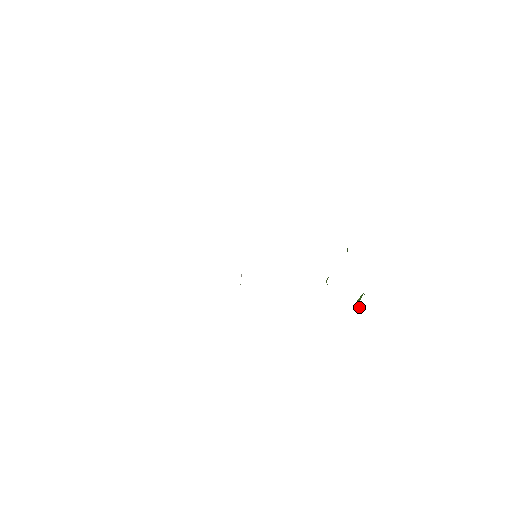
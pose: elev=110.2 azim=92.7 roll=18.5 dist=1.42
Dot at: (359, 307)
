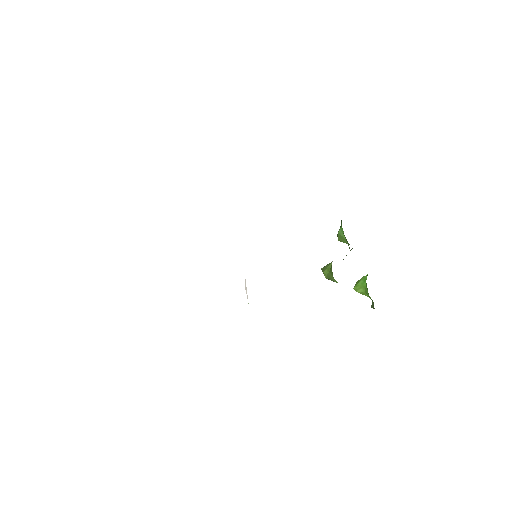
Dot at: (364, 292)
